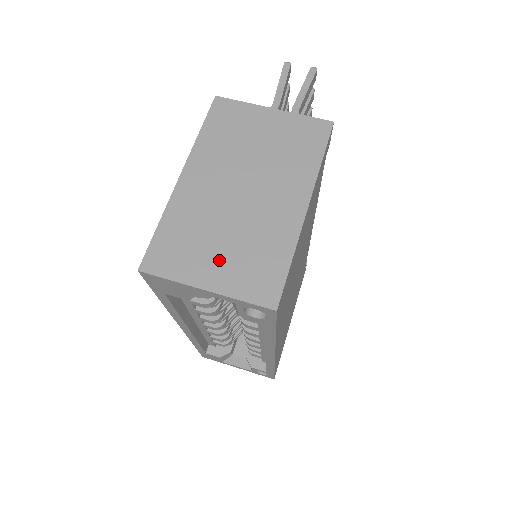
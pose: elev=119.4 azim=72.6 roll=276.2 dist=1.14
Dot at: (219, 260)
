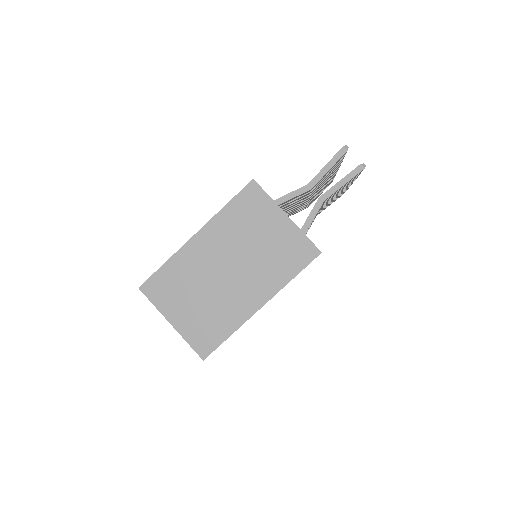
Dot at: (188, 310)
